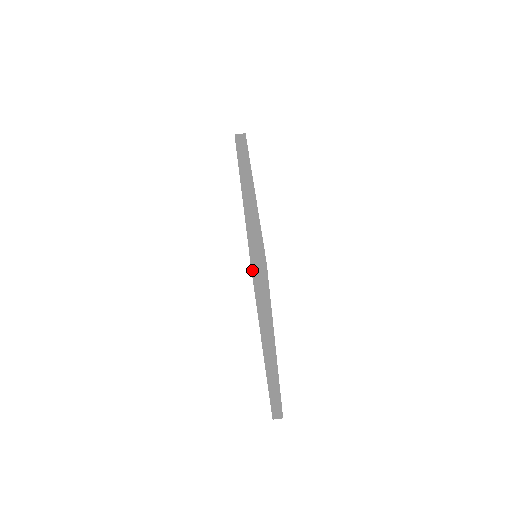
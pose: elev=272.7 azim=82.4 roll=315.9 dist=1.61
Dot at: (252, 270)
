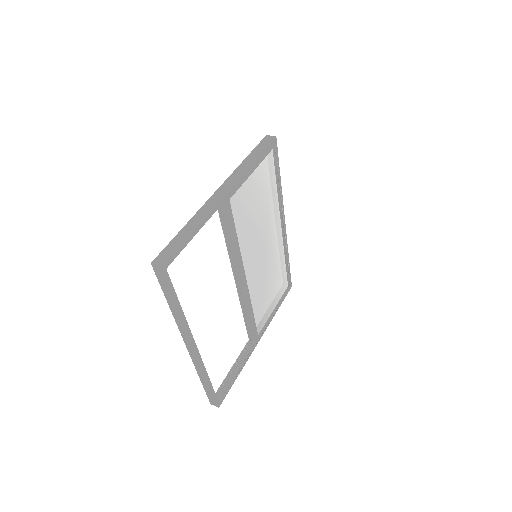
Dot at: (153, 268)
